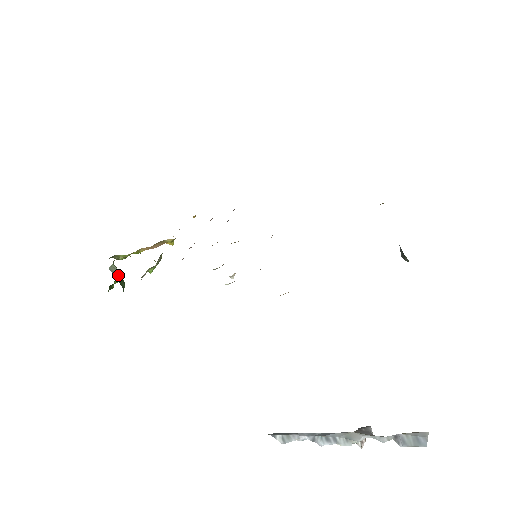
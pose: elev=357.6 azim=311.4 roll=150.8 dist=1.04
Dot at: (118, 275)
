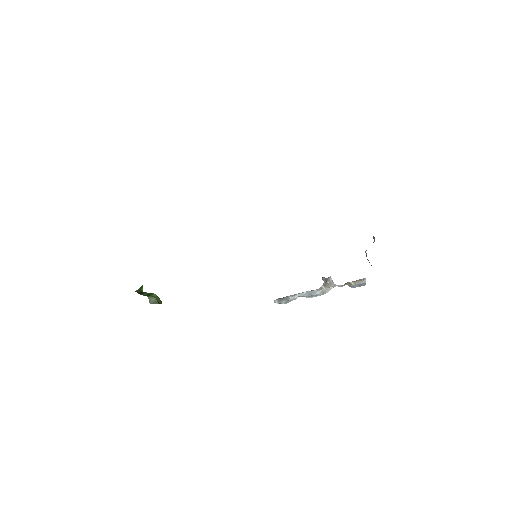
Dot at: (156, 301)
